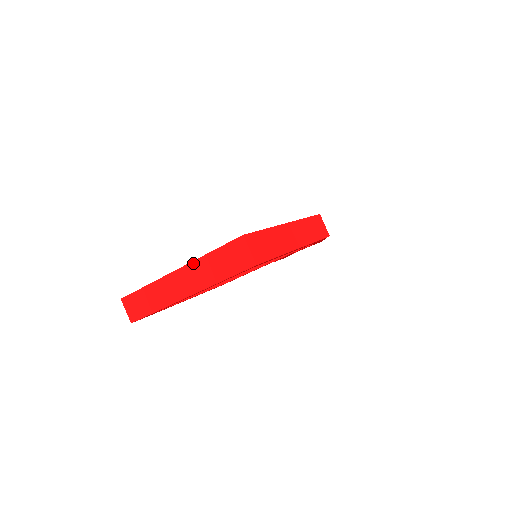
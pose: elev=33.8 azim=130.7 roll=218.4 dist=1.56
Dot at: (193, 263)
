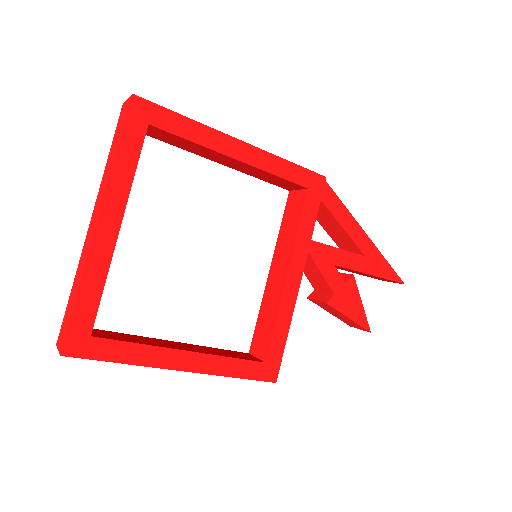
Dot at: (99, 189)
